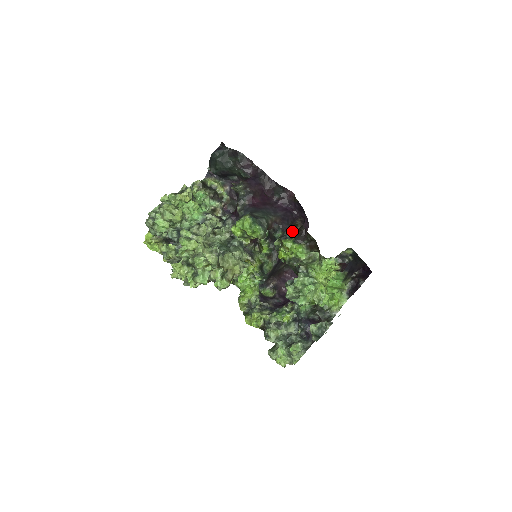
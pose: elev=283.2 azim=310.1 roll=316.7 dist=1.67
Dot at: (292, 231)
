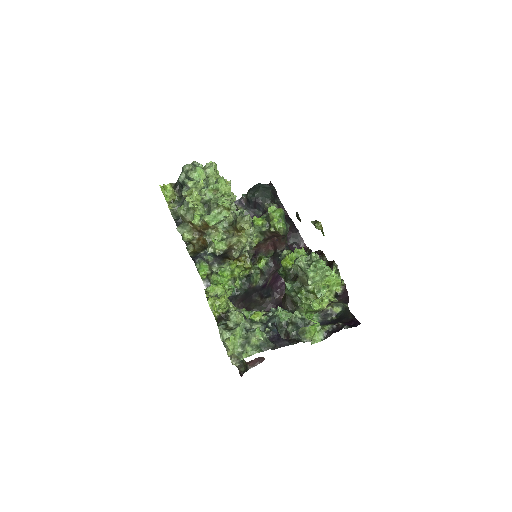
Dot at: occluded
